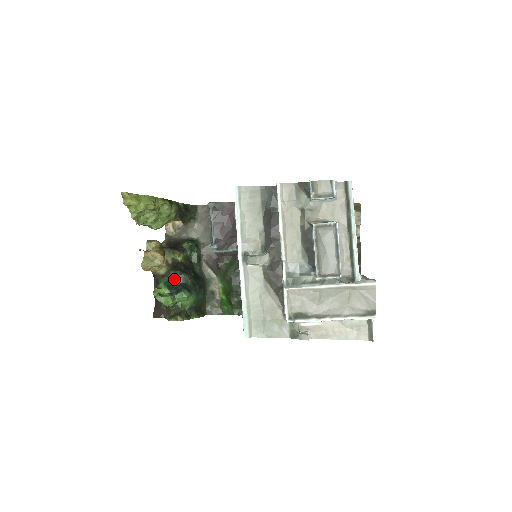
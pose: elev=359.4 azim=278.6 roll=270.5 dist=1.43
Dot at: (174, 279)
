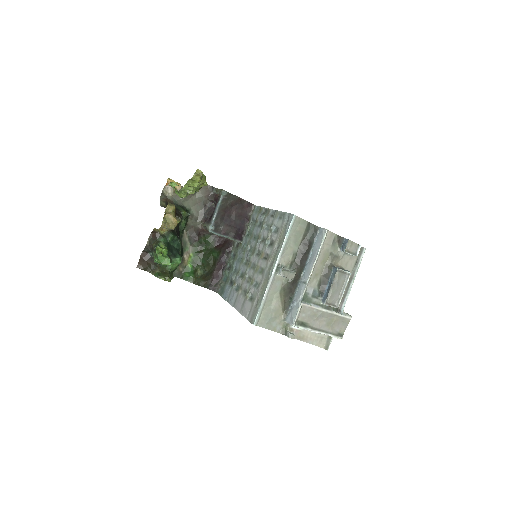
Dot at: (171, 242)
